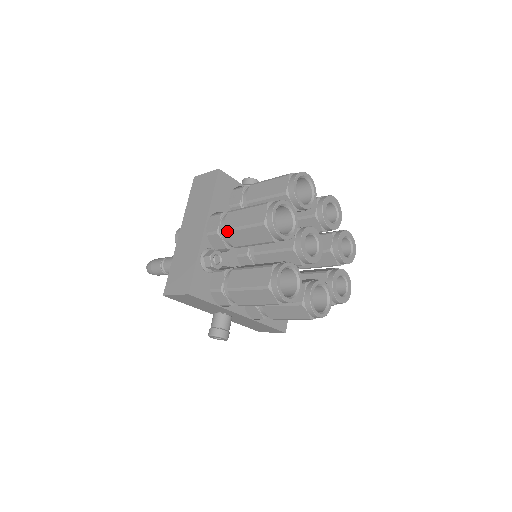
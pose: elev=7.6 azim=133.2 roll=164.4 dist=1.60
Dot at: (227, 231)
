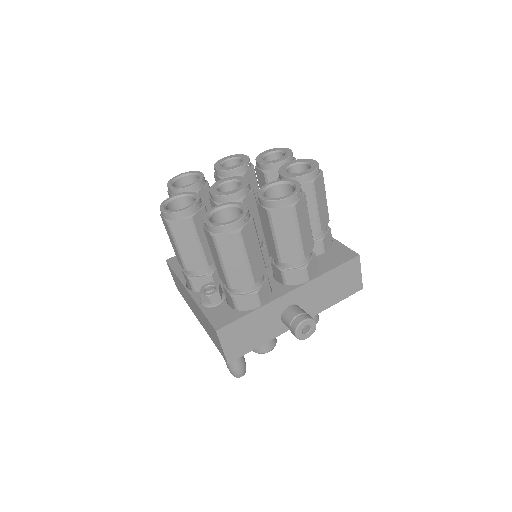
Dot at: (185, 267)
